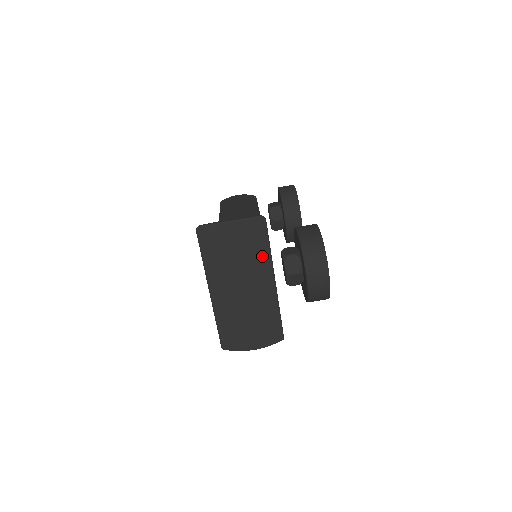
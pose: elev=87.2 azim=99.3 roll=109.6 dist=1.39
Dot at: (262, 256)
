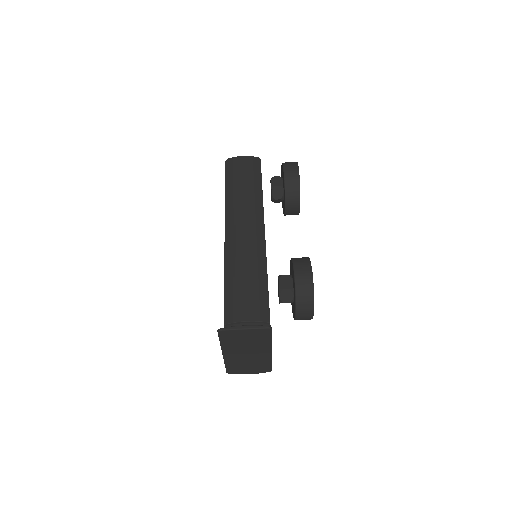
Dot at: (265, 343)
